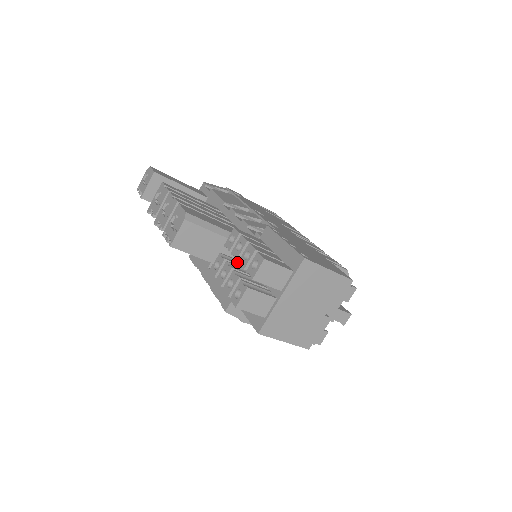
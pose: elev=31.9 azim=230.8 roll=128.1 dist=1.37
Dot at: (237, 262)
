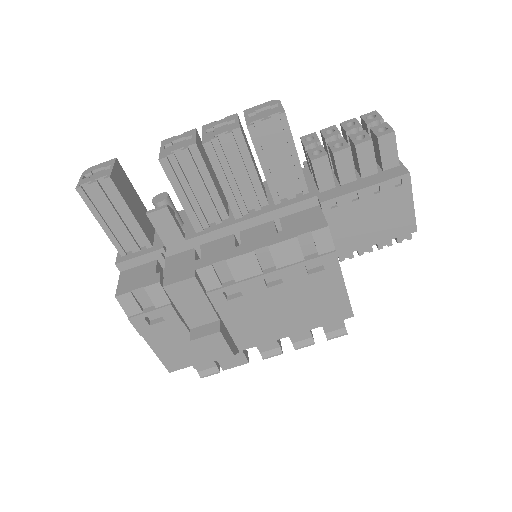
Dot at: occluded
